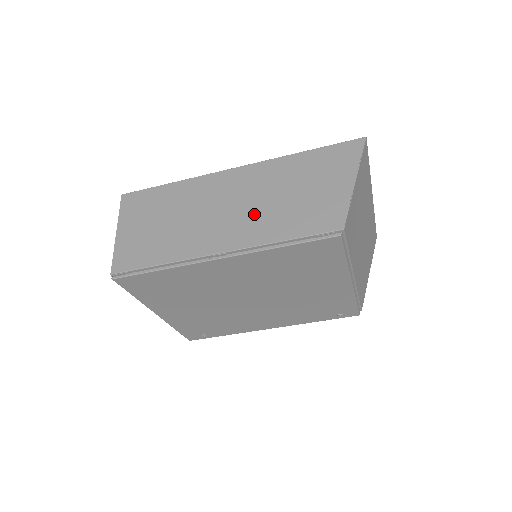
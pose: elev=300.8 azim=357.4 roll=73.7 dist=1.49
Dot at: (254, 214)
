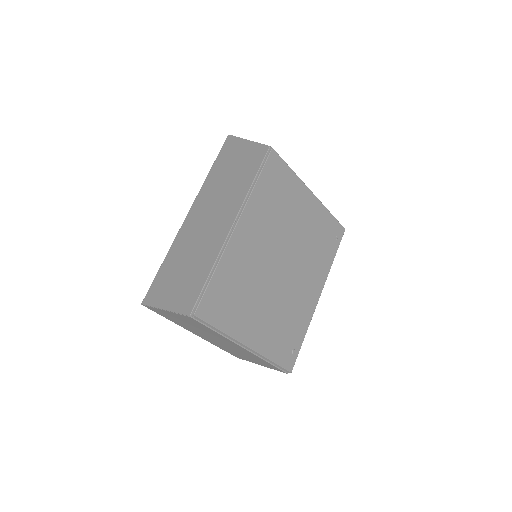
Dot at: (224, 201)
